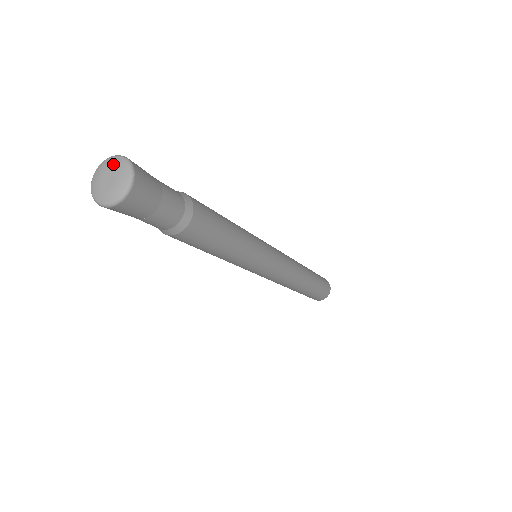
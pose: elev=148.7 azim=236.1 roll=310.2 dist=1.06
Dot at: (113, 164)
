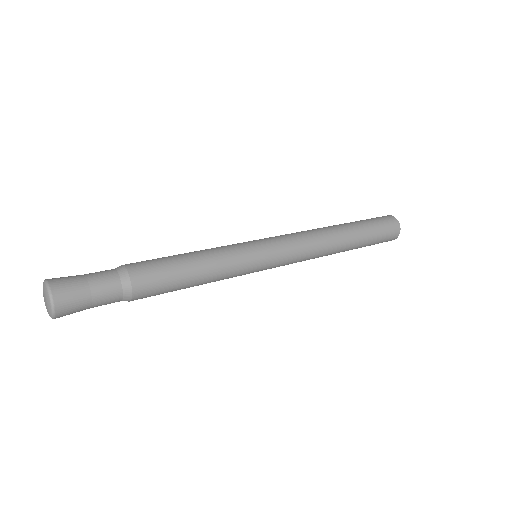
Dot at: (43, 289)
